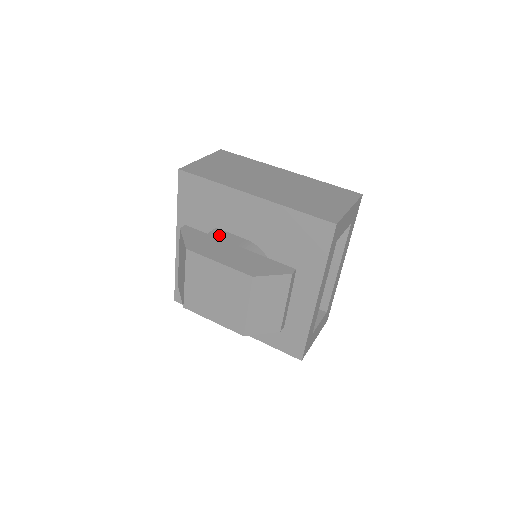
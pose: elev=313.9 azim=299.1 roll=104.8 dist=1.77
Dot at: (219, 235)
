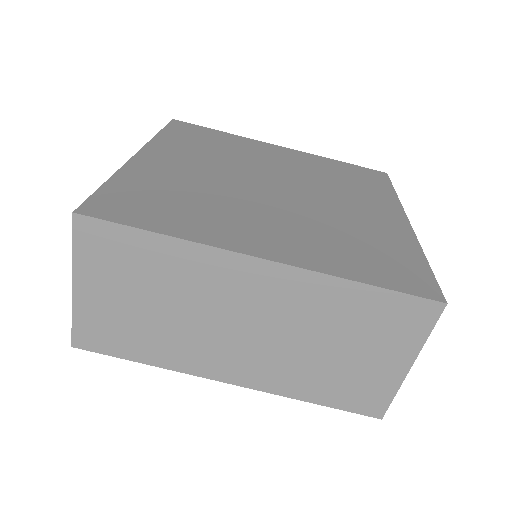
Dot at: occluded
